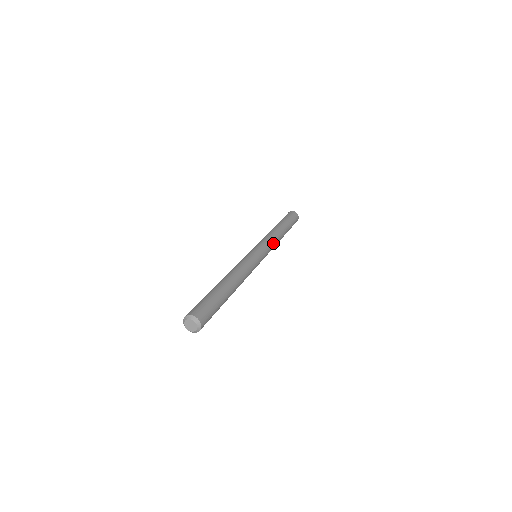
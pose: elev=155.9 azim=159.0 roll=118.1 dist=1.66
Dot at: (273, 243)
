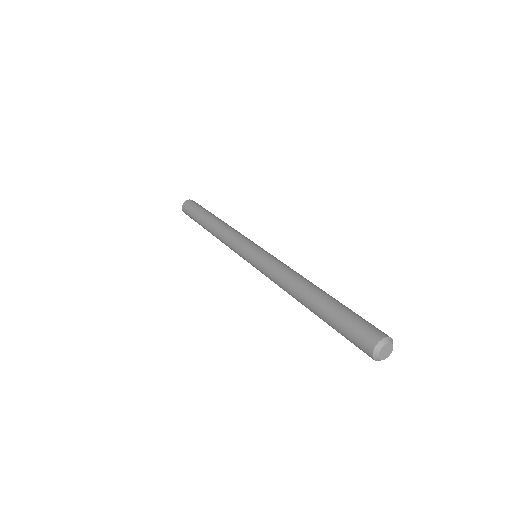
Dot at: occluded
